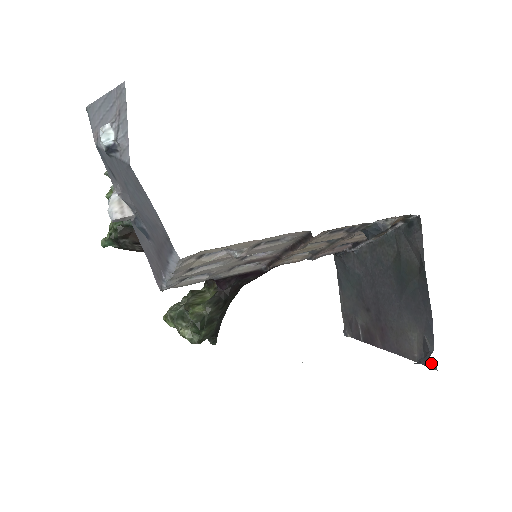
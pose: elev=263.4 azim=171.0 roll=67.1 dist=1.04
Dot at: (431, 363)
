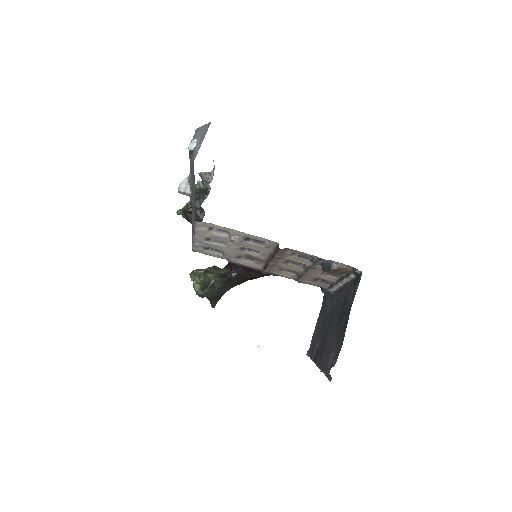
Dot at: (330, 376)
